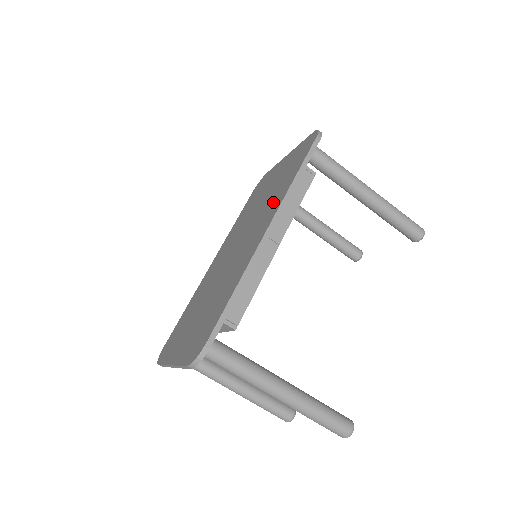
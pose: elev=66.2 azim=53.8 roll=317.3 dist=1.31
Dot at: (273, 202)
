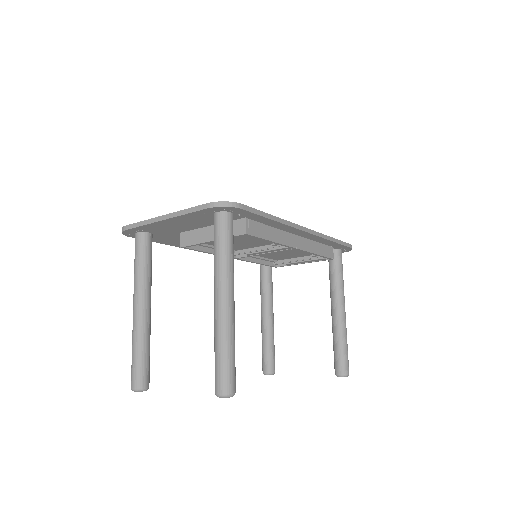
Dot at: occluded
